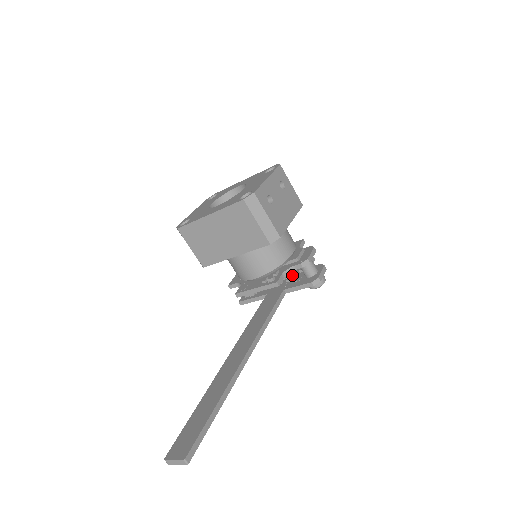
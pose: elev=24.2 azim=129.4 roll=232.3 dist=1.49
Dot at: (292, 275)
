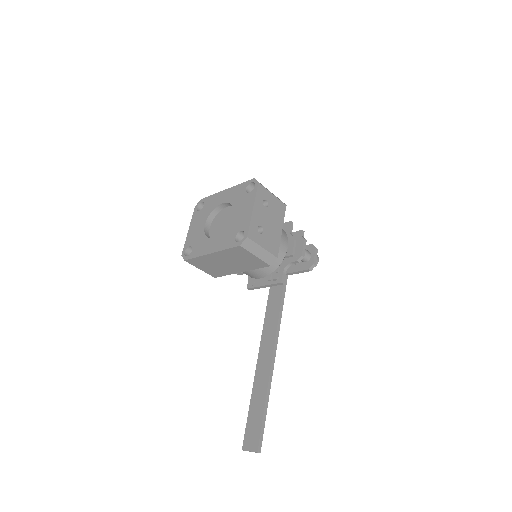
Dot at: occluded
